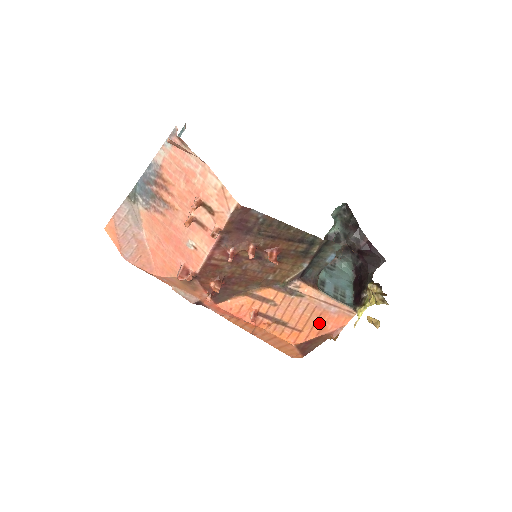
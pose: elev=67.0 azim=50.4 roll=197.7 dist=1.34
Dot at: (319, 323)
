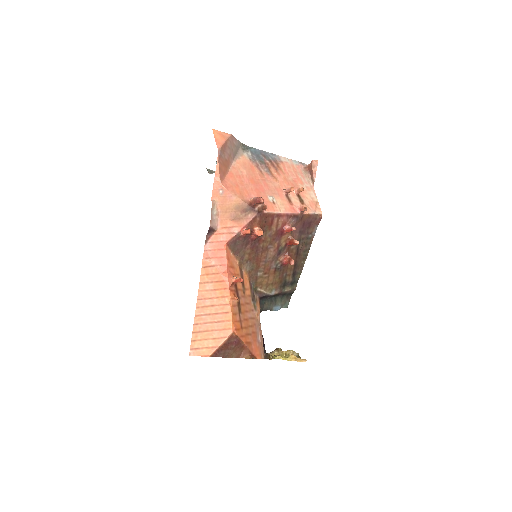
Dot at: (250, 337)
